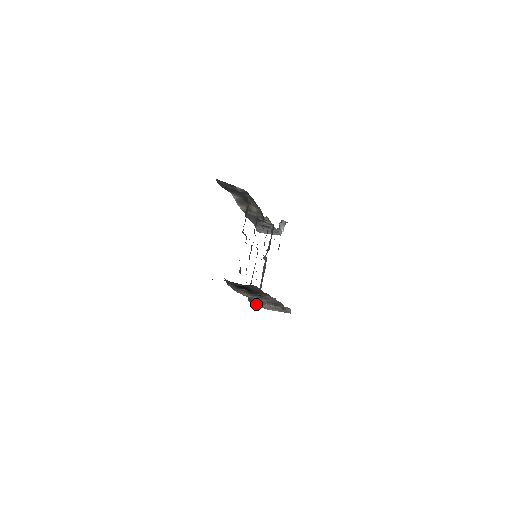
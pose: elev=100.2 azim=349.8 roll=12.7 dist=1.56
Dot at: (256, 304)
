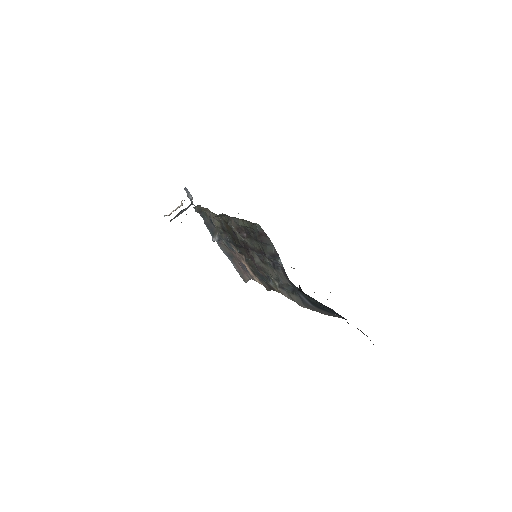
Dot at: (246, 281)
